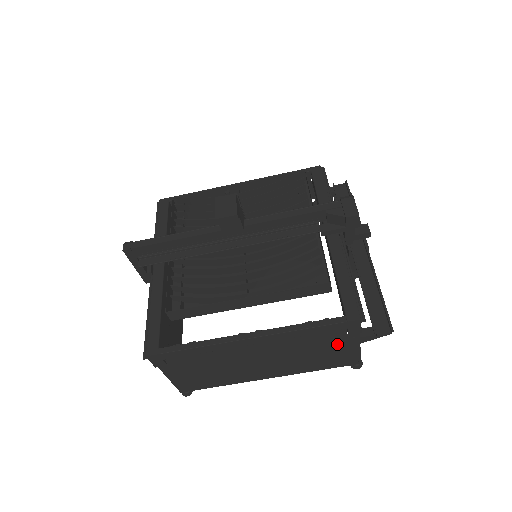
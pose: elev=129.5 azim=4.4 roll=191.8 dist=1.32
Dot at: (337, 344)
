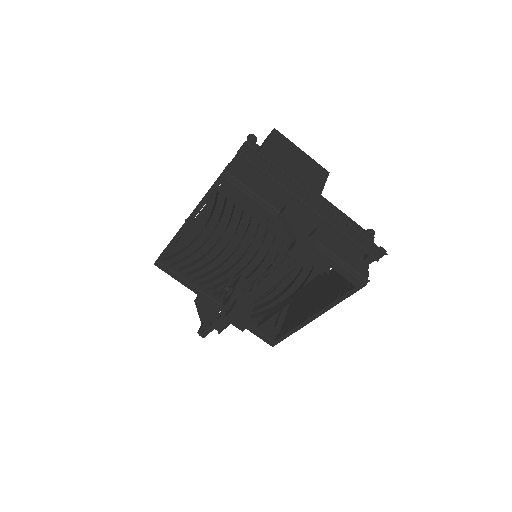
Dot at: occluded
